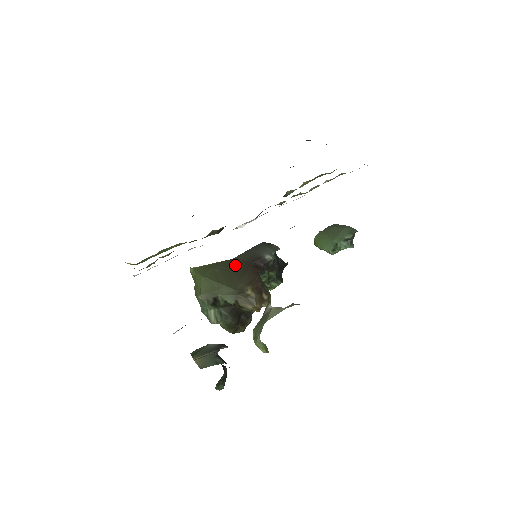
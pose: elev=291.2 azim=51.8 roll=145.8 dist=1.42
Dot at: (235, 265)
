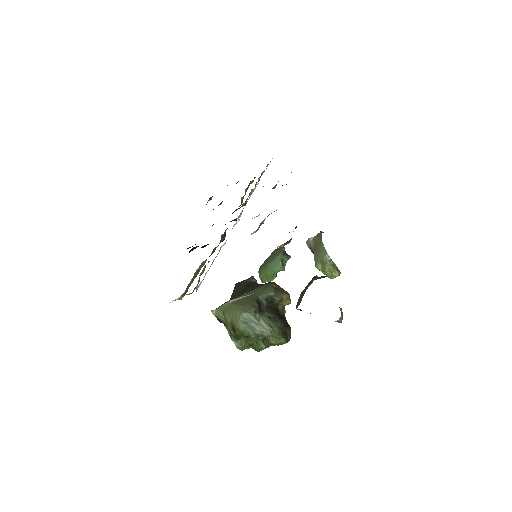
Dot at: (239, 295)
